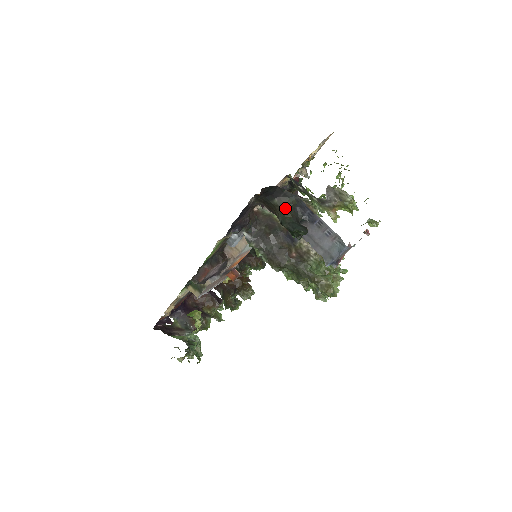
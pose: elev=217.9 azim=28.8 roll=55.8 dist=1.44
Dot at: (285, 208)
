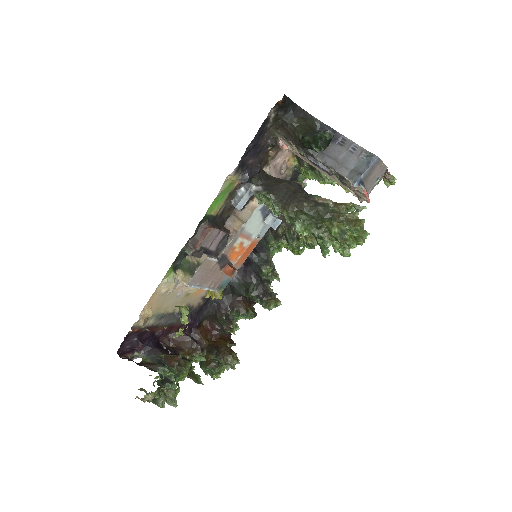
Dot at: (305, 126)
